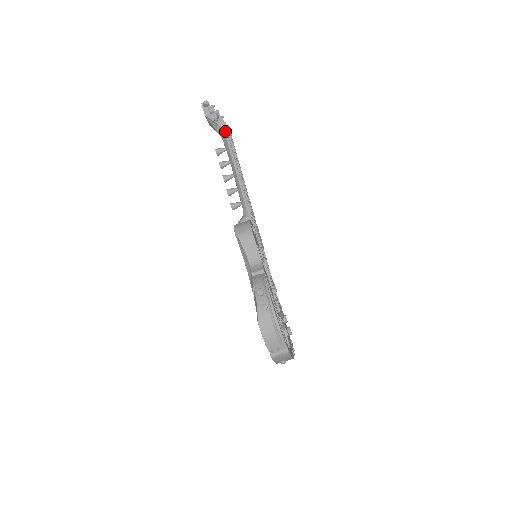
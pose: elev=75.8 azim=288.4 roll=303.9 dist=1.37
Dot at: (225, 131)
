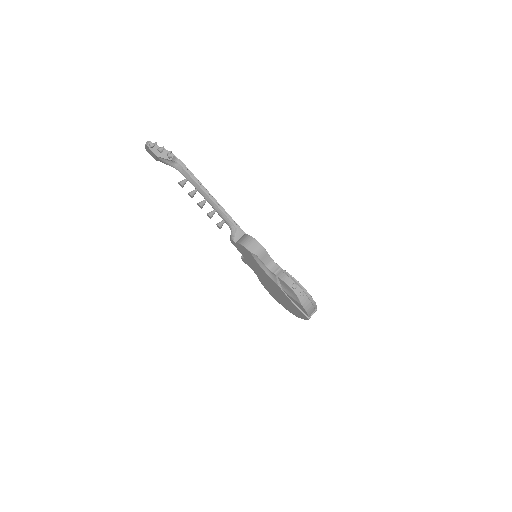
Dot at: (181, 165)
